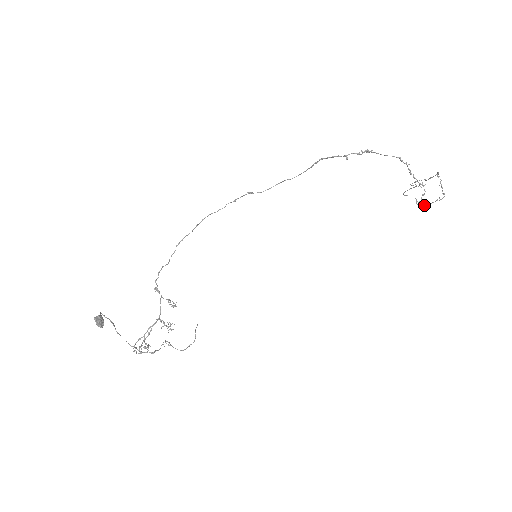
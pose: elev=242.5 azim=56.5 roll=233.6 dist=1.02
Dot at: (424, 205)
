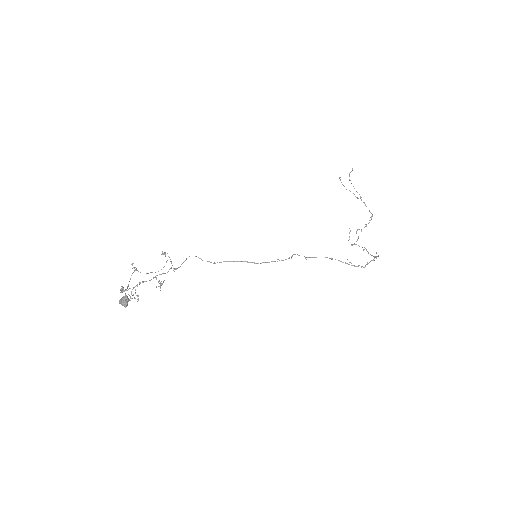
Dot at: (351, 244)
